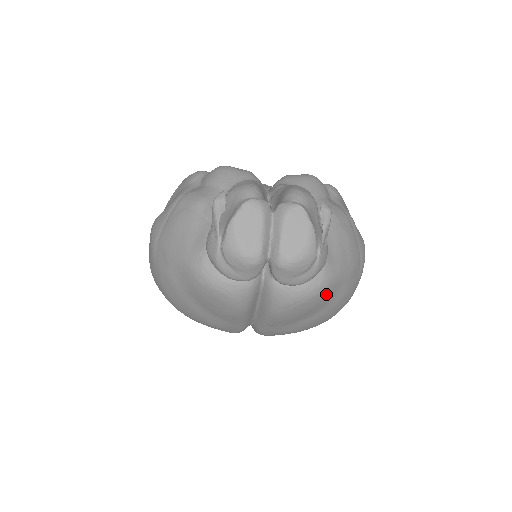
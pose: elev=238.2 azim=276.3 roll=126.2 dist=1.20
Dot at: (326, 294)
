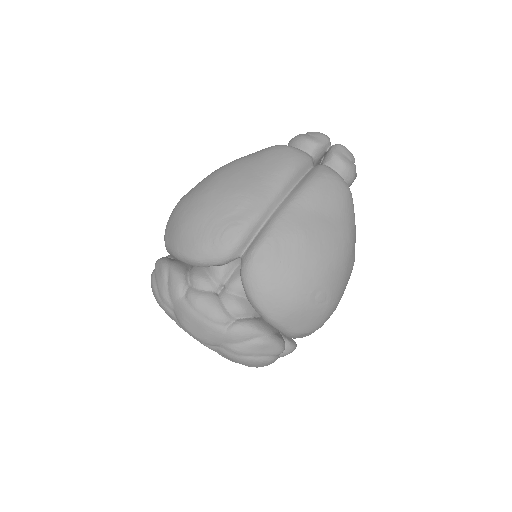
Dot at: (348, 198)
